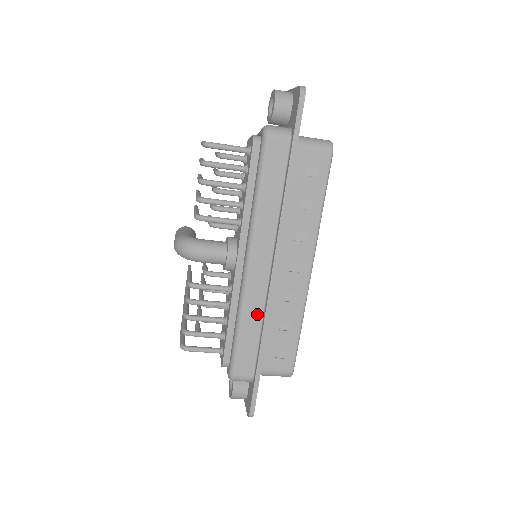
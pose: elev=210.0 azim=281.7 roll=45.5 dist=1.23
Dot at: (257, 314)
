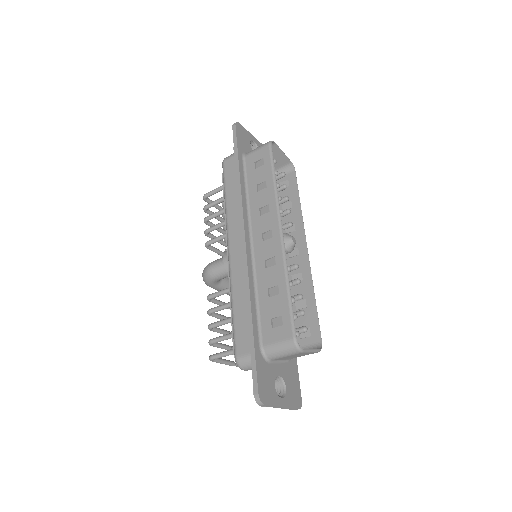
Dot at: (243, 287)
